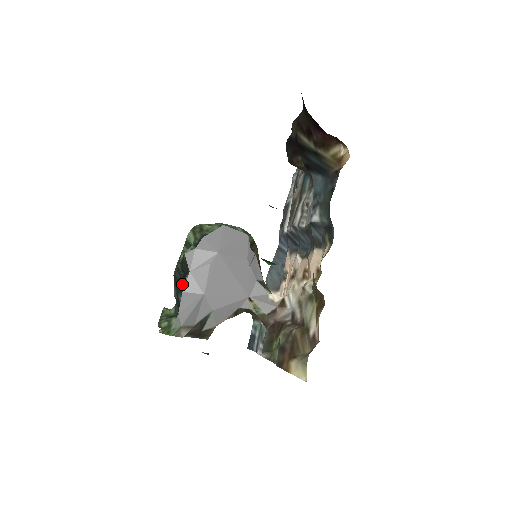
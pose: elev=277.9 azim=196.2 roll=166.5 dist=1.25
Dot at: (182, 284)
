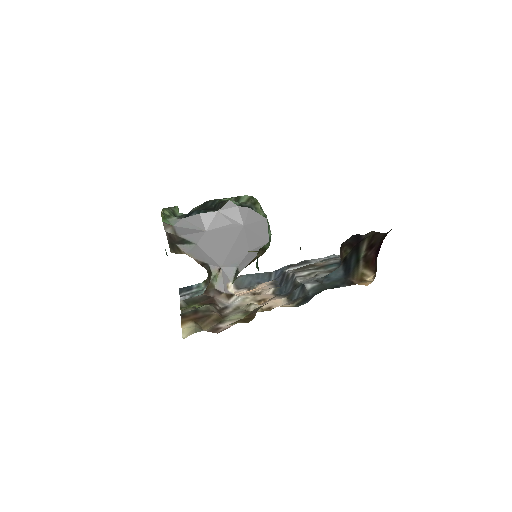
Dot at: (205, 210)
